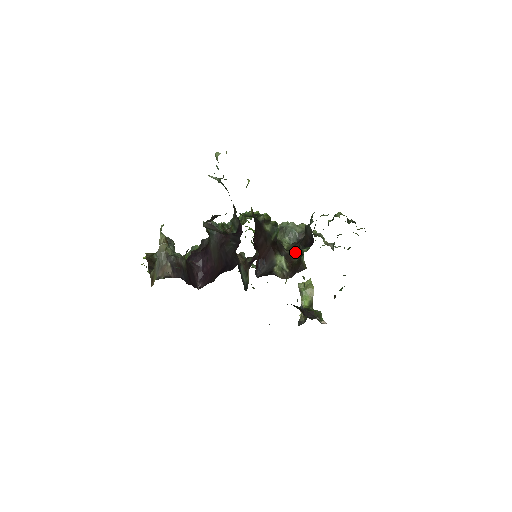
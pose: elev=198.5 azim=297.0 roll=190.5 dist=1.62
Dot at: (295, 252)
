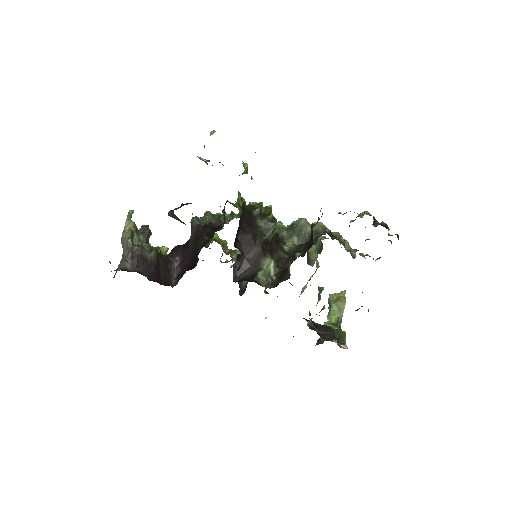
Dot at: (291, 256)
